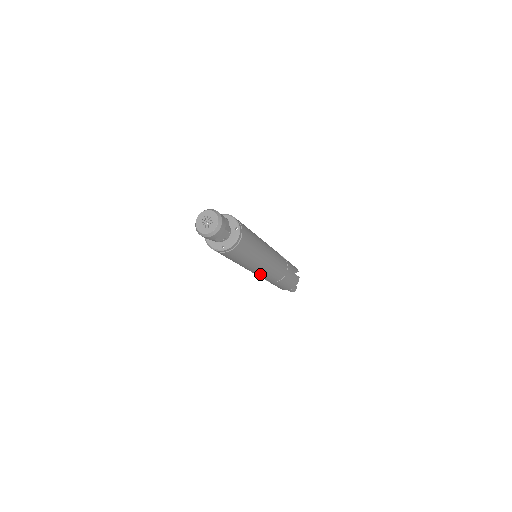
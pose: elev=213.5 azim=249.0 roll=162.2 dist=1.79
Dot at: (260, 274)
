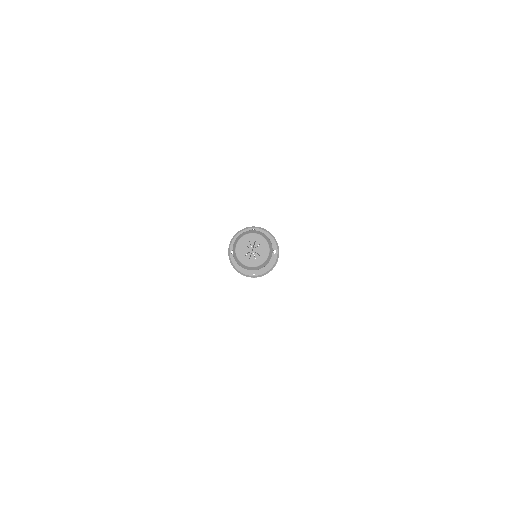
Dot at: occluded
